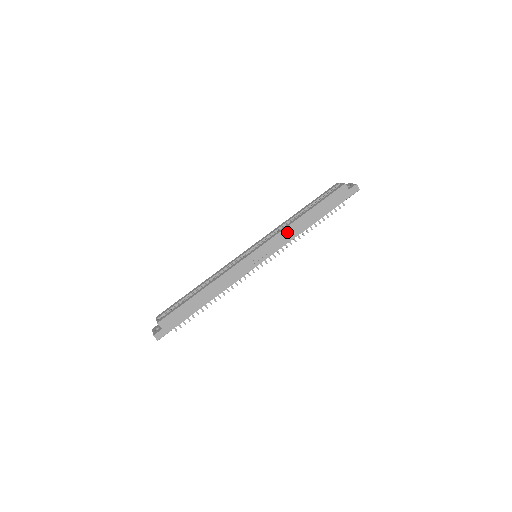
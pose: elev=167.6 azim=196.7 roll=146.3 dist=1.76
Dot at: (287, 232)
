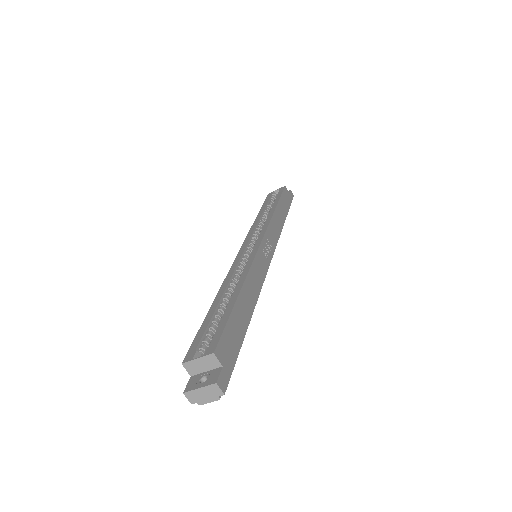
Dot at: (274, 224)
